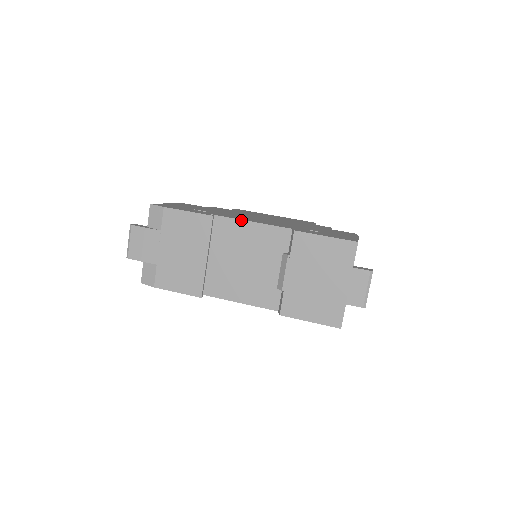
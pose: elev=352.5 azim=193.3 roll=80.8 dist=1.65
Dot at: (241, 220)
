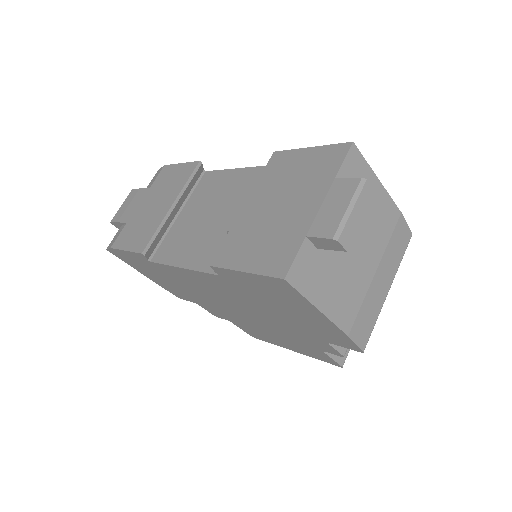
Dot at: (230, 169)
